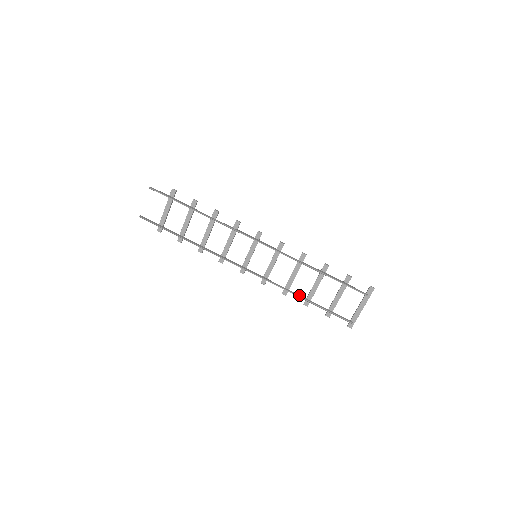
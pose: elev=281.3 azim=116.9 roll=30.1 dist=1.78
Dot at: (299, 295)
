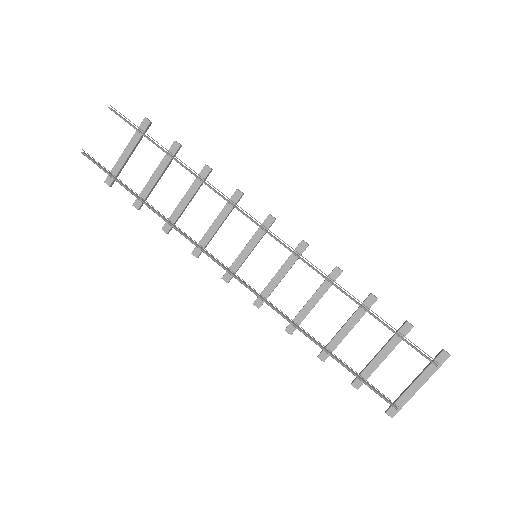
Dot at: (314, 339)
